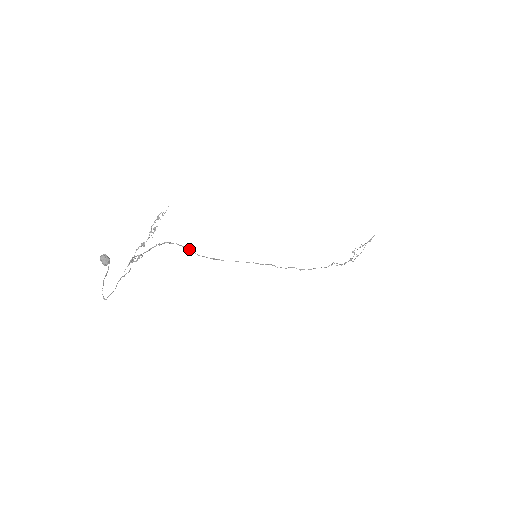
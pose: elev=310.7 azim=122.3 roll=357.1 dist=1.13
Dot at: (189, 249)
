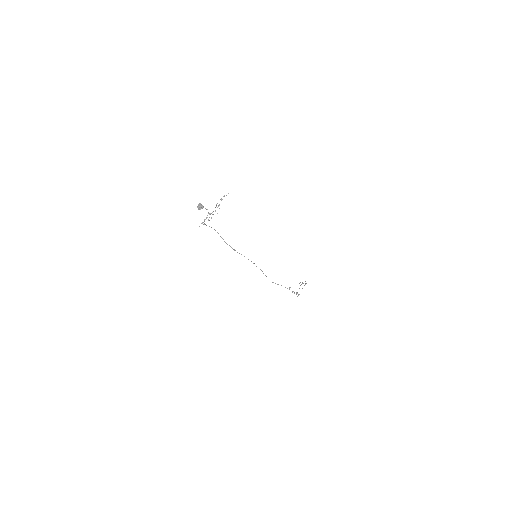
Dot at: (222, 238)
